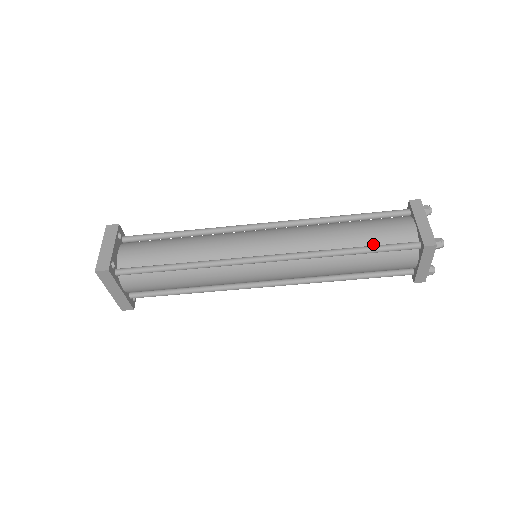
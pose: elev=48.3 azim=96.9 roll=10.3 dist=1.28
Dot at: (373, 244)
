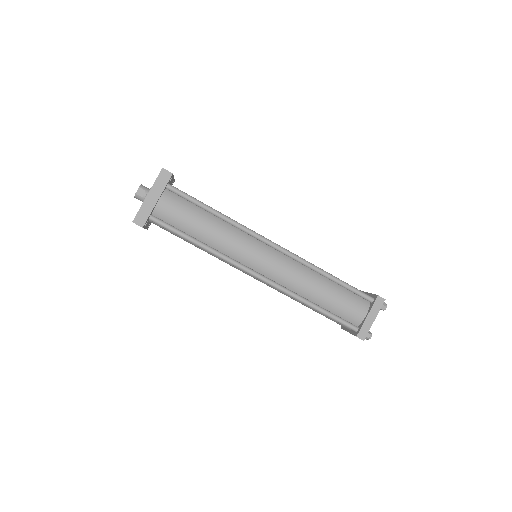
Dot at: occluded
